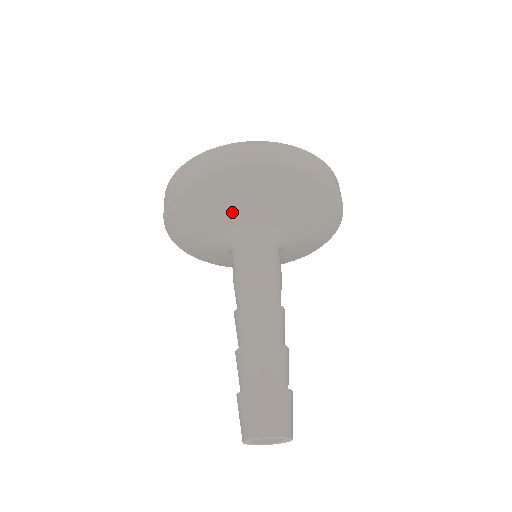
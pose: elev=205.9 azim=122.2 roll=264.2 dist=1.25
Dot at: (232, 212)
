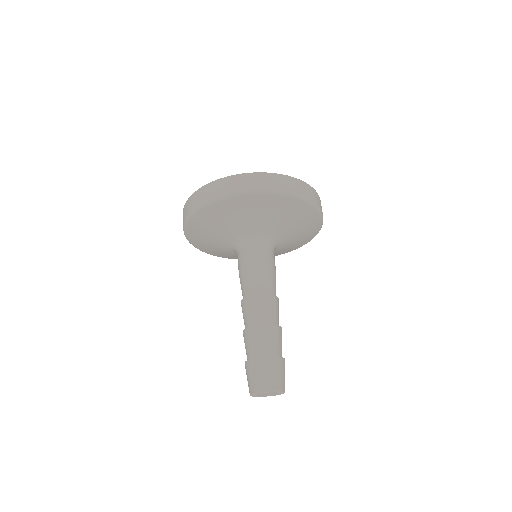
Dot at: (248, 223)
